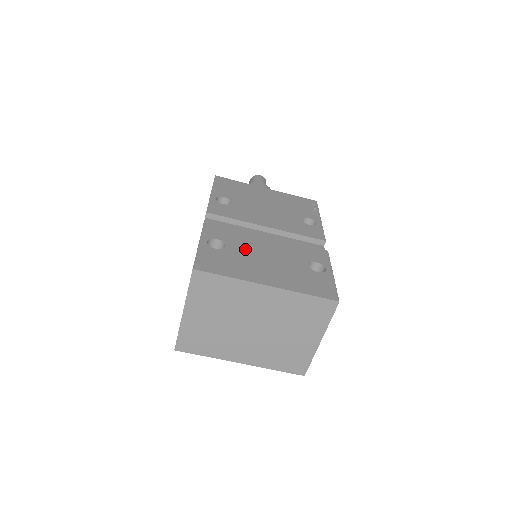
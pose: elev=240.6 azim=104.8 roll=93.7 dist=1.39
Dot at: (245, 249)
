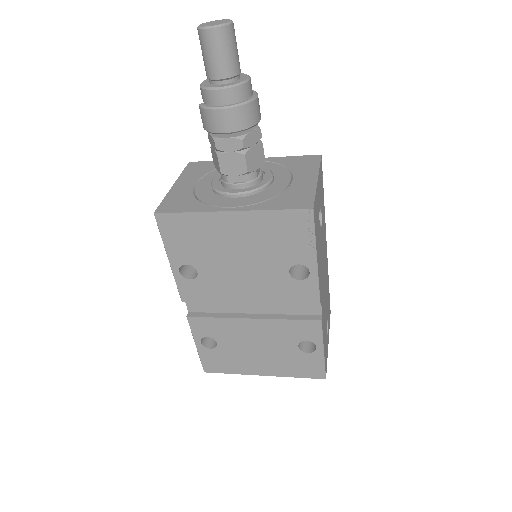
Dot at: (235, 343)
